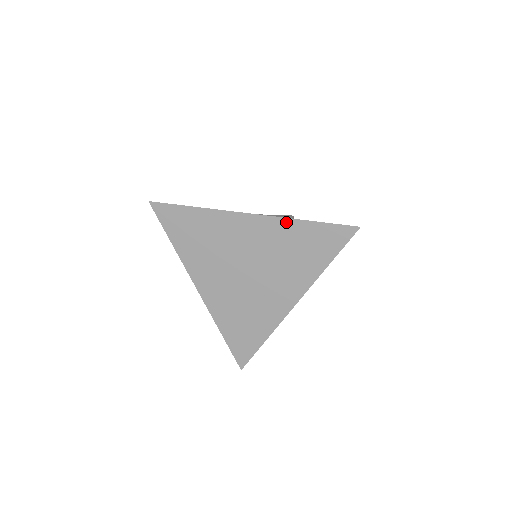
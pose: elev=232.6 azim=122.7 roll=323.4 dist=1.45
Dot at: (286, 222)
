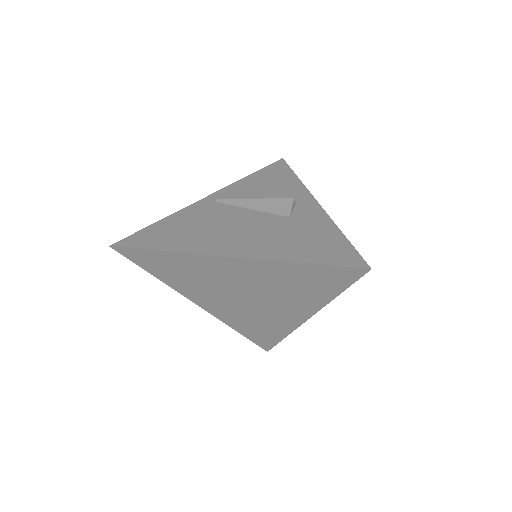
Dot at: (276, 264)
